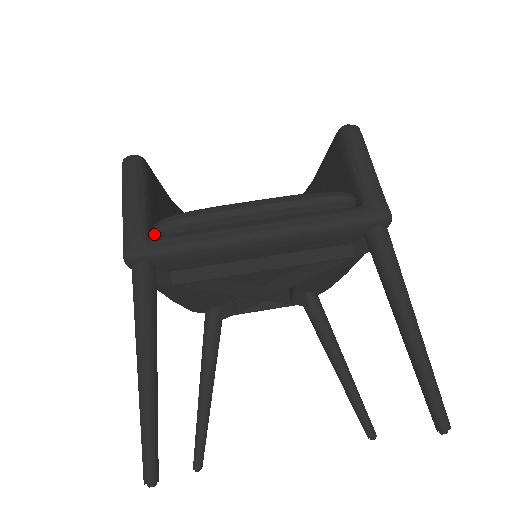
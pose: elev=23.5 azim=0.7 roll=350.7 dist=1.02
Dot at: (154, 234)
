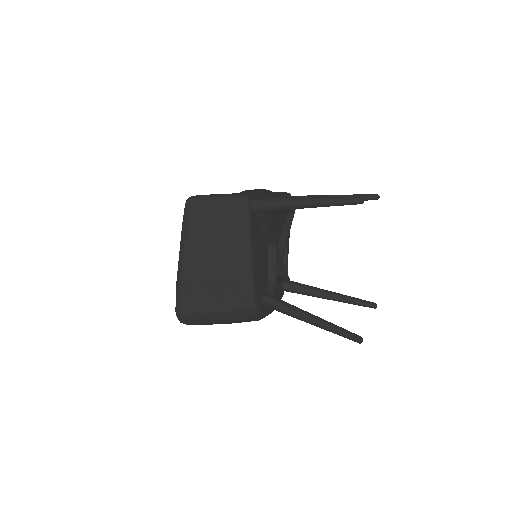
Dot at: occluded
